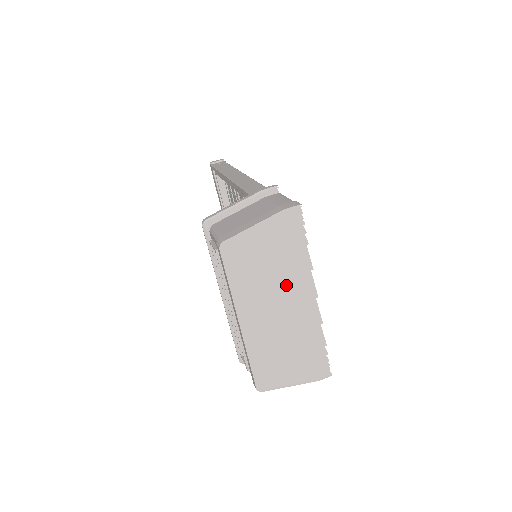
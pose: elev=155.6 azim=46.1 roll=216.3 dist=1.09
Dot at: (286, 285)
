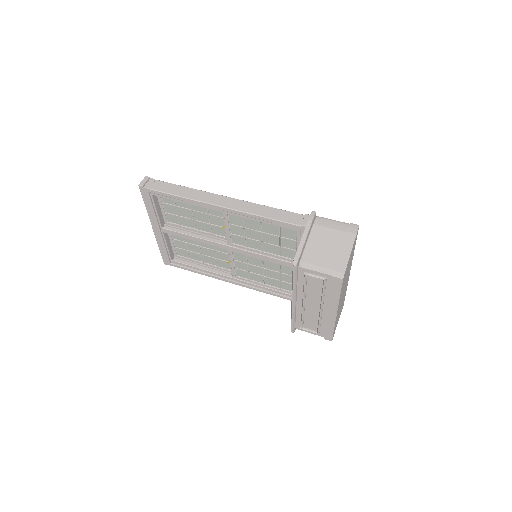
Dot at: occluded
